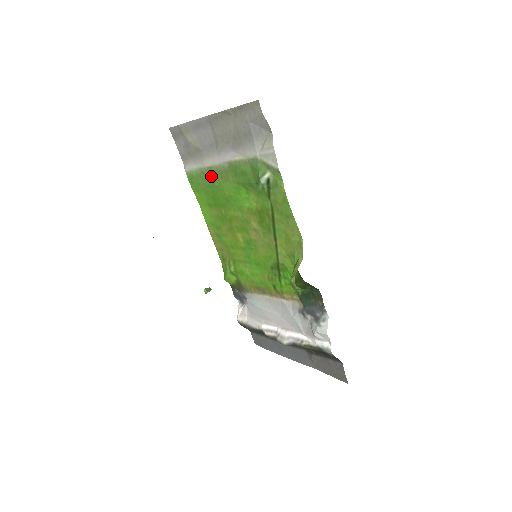
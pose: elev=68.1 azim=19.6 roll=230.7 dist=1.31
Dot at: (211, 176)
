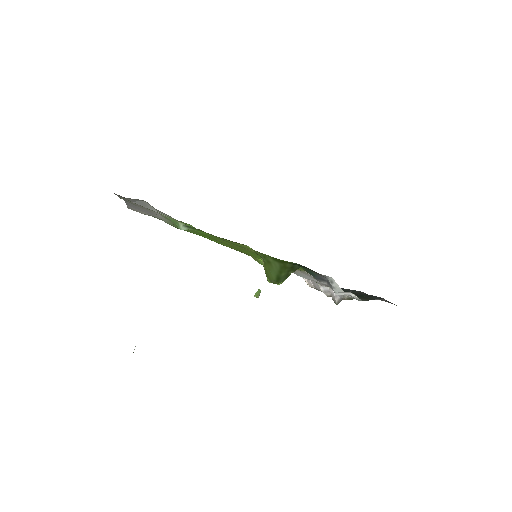
Dot at: occluded
